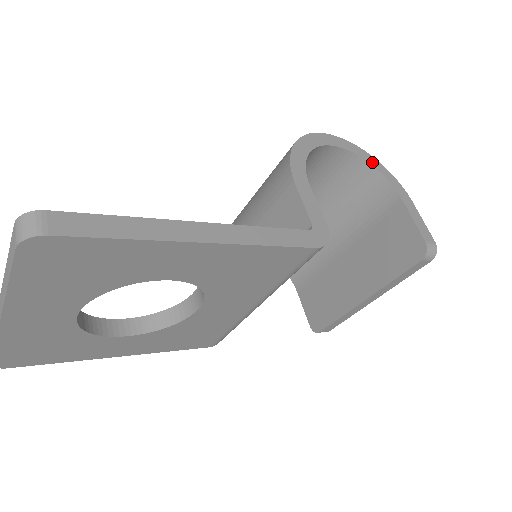
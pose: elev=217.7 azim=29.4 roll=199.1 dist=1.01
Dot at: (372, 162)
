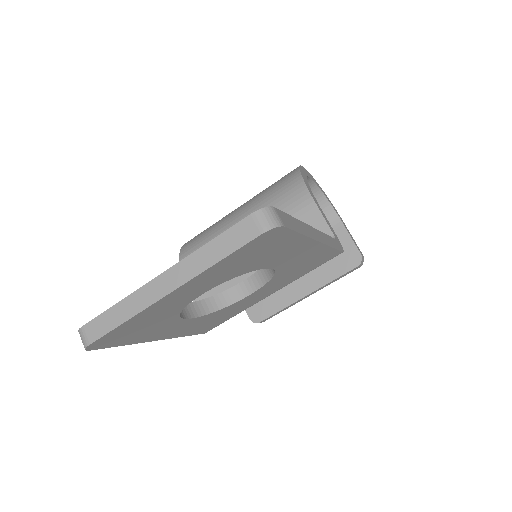
Dot at: (324, 193)
